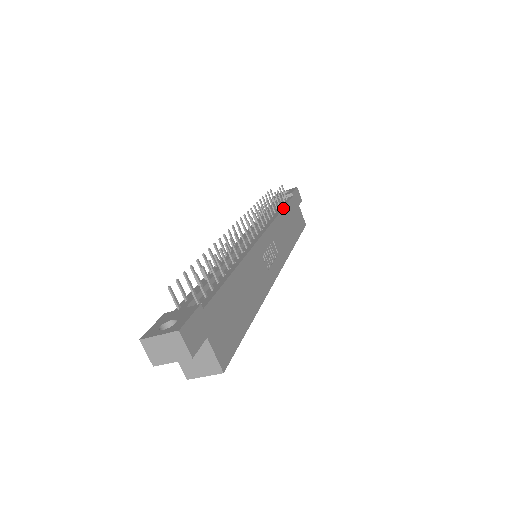
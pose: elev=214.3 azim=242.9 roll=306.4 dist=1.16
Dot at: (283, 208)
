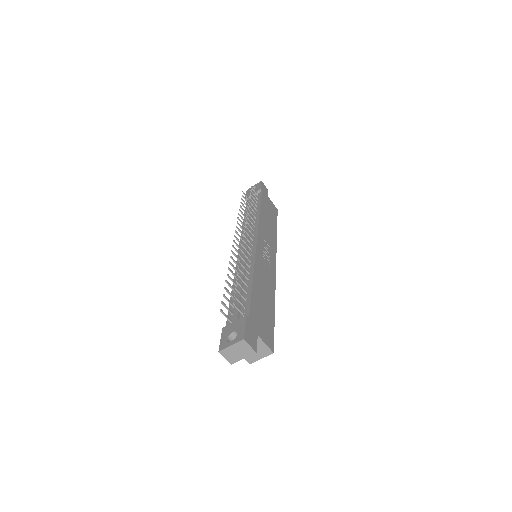
Dot at: (260, 207)
